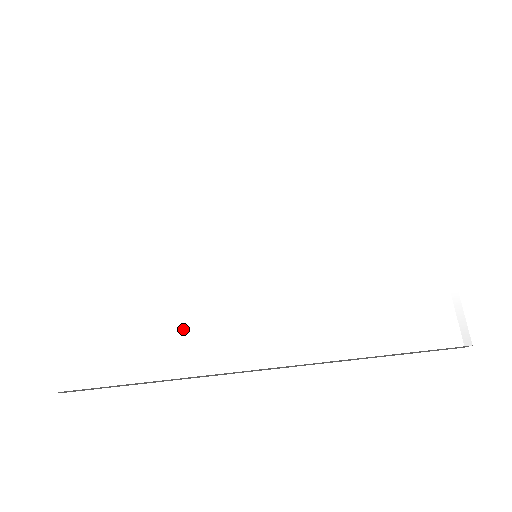
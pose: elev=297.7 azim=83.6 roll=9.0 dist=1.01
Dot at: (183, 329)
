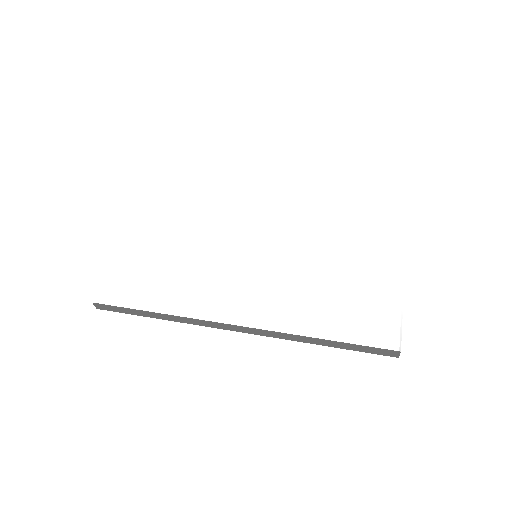
Dot at: (186, 286)
